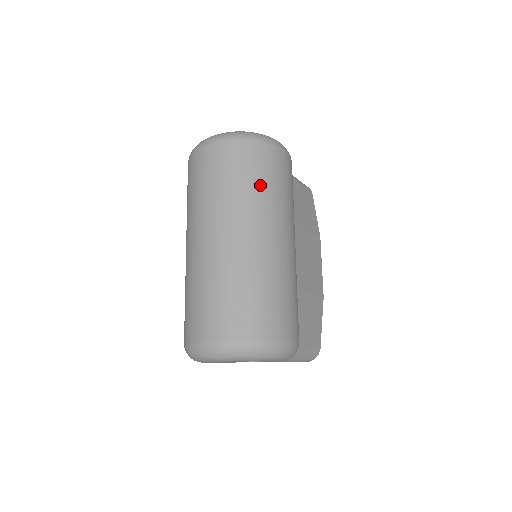
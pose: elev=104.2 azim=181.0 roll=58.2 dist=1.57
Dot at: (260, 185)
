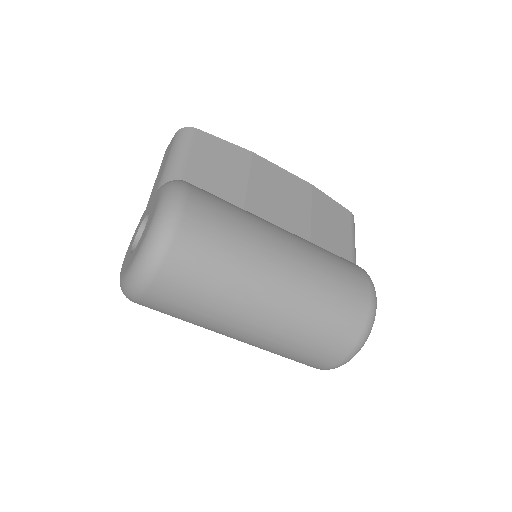
Dot at: (223, 269)
